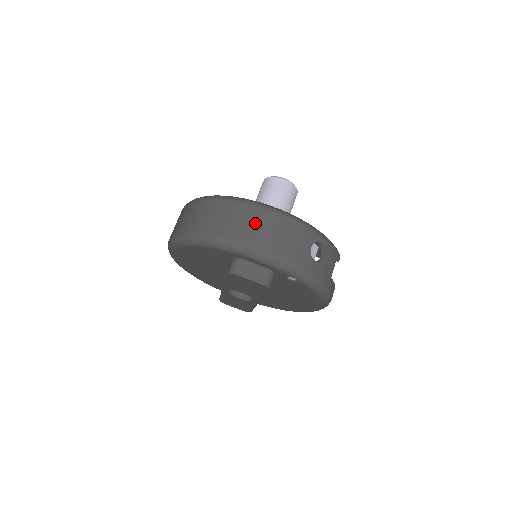
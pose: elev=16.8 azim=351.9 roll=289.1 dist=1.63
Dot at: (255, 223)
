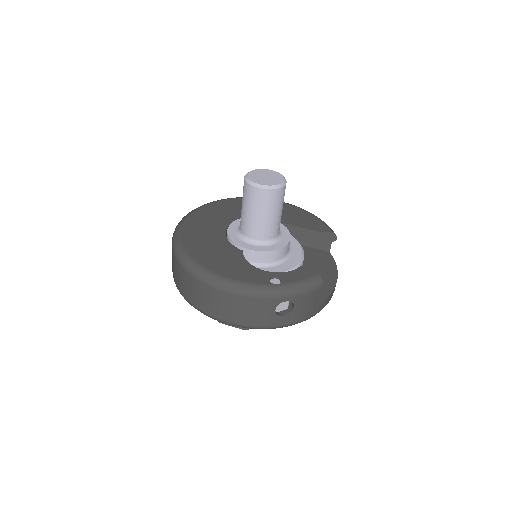
Dot at: (215, 301)
